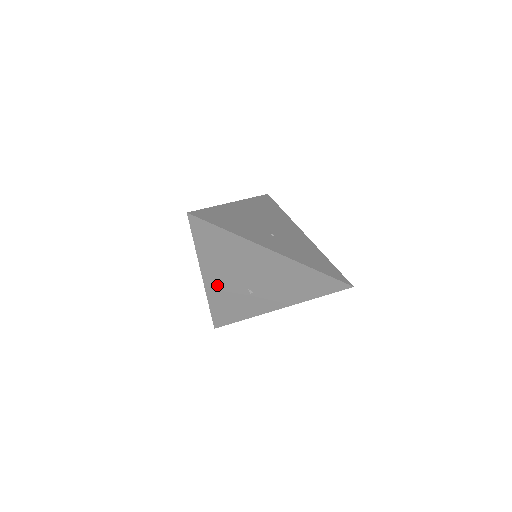
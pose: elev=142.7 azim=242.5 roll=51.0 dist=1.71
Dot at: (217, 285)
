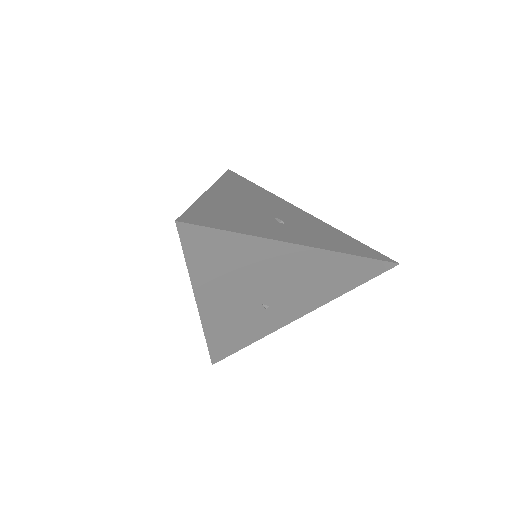
Dot at: (219, 311)
